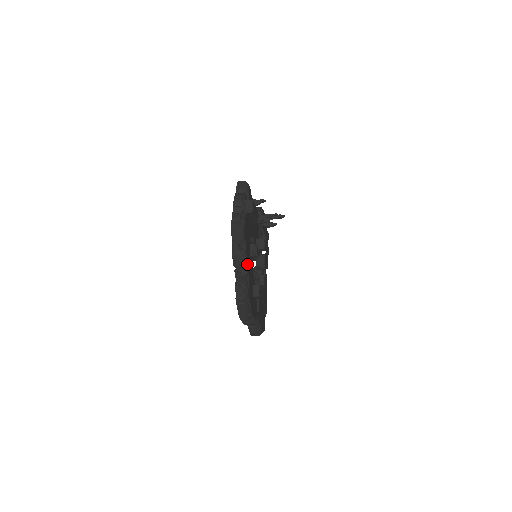
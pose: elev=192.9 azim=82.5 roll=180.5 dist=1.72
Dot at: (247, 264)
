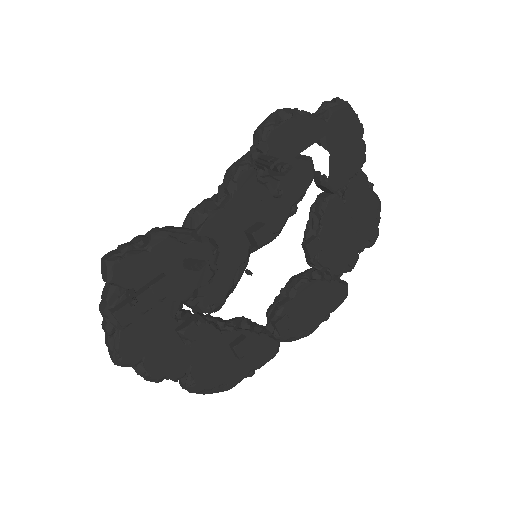
Dot at: (171, 371)
